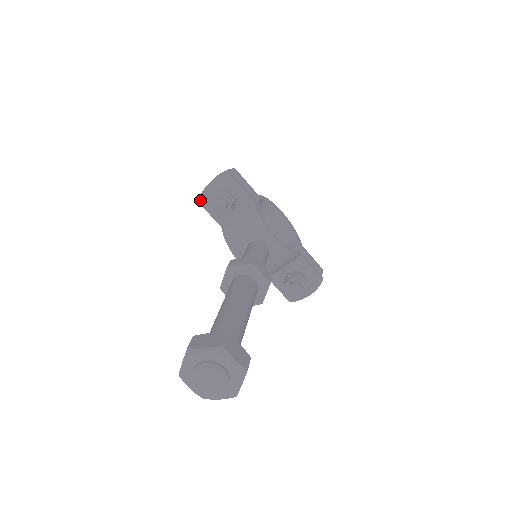
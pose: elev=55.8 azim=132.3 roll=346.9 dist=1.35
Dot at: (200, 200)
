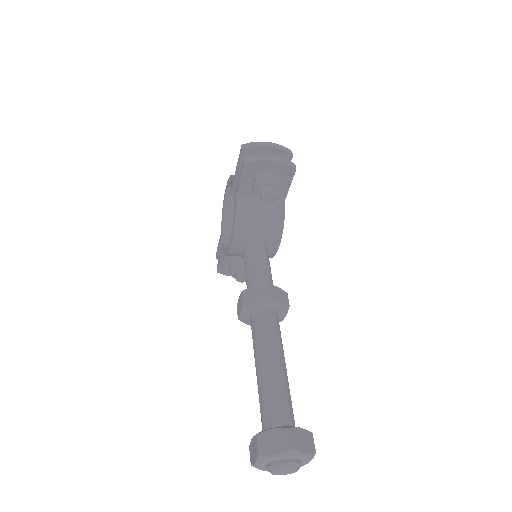
Dot at: (248, 164)
